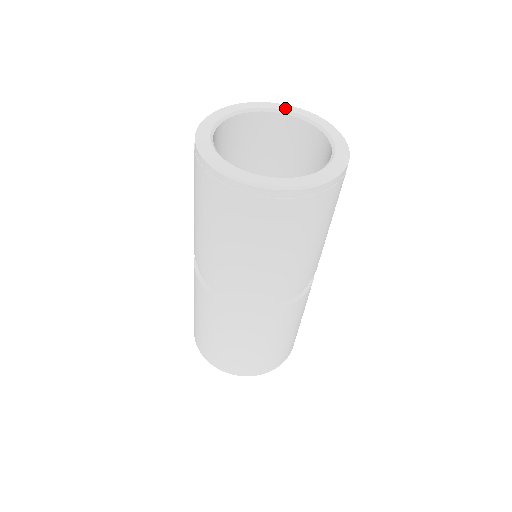
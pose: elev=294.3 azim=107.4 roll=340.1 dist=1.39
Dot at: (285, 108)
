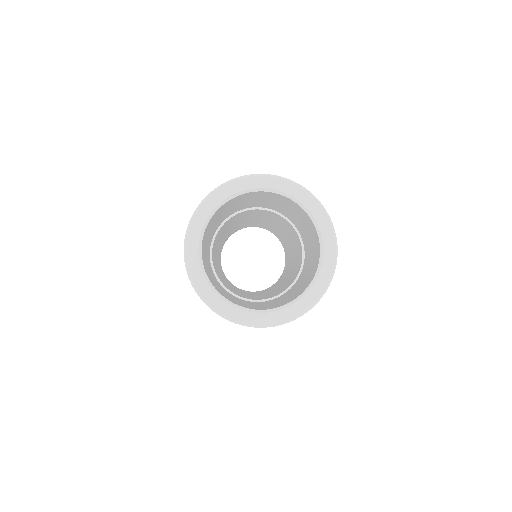
Dot at: (252, 184)
